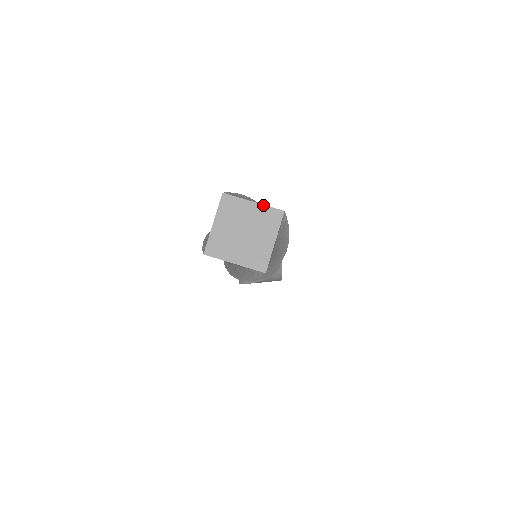
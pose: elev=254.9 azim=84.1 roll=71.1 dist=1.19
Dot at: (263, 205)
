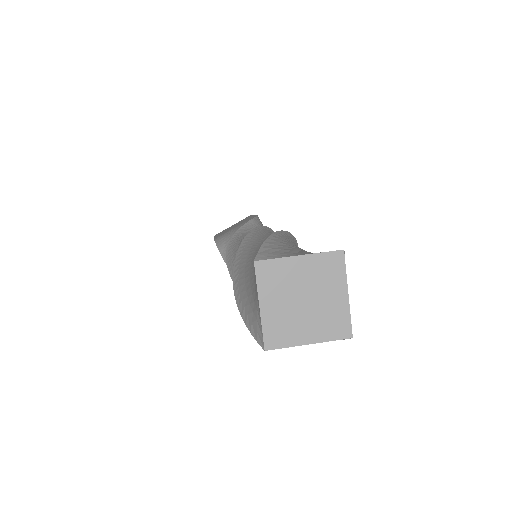
Dot at: (313, 254)
